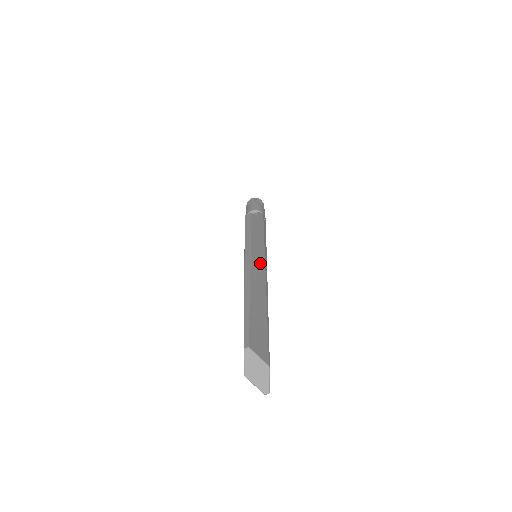
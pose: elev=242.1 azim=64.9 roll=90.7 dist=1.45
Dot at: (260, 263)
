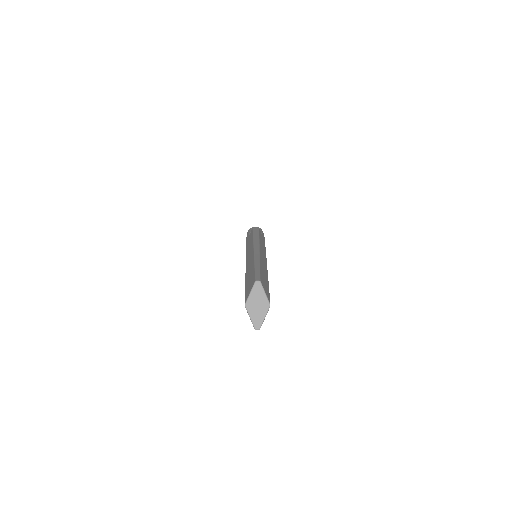
Dot at: (264, 255)
